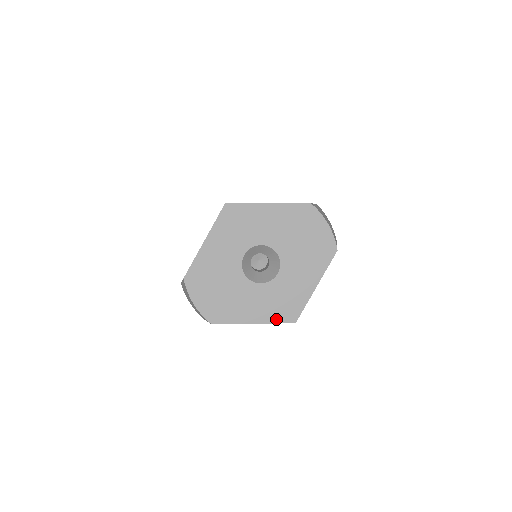
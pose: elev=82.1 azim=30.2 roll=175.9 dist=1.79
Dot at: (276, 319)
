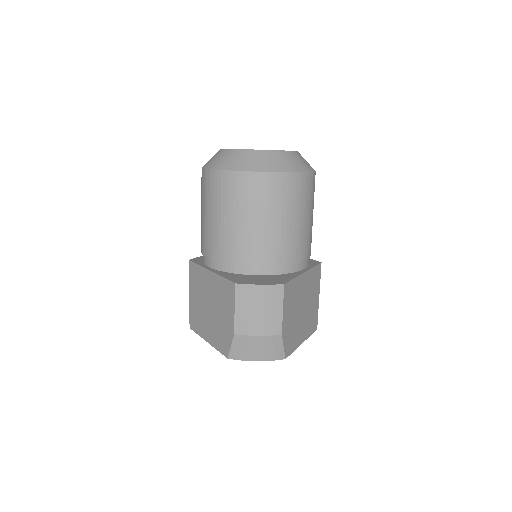
Dot at: occluded
